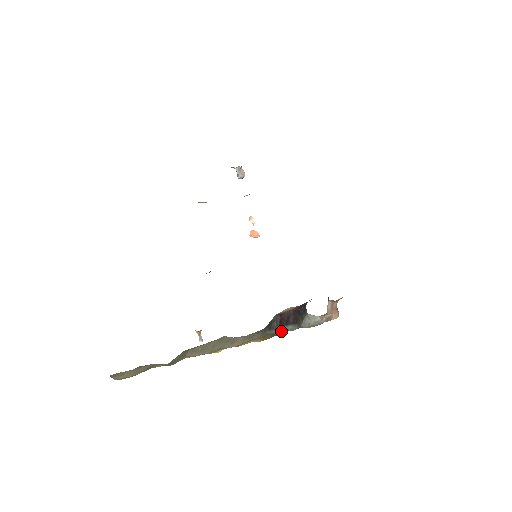
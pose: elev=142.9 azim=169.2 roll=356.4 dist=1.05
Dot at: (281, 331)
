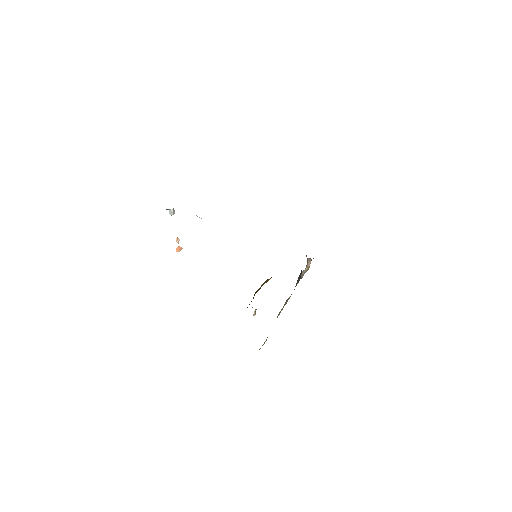
Dot at: (296, 285)
